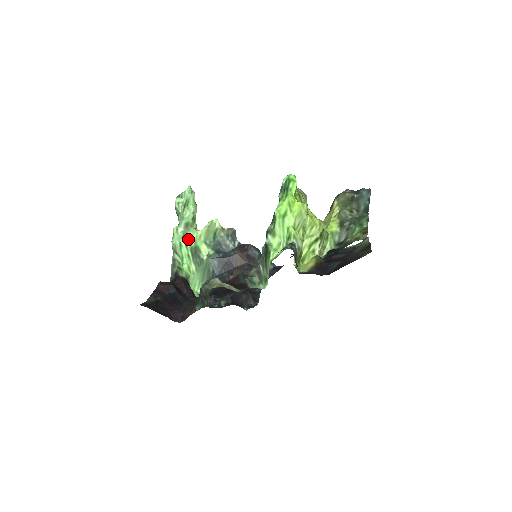
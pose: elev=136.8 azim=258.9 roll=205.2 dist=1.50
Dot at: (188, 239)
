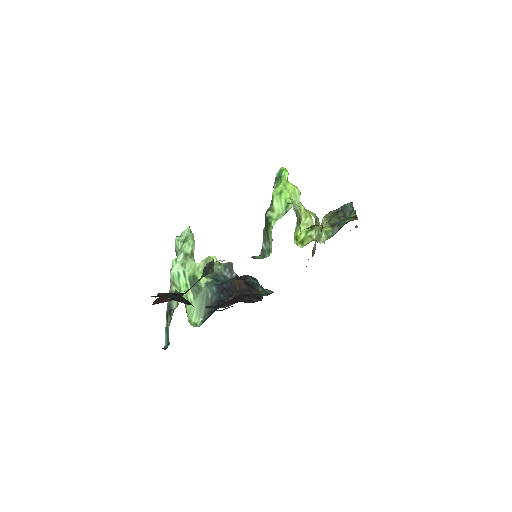
Dot at: (186, 269)
